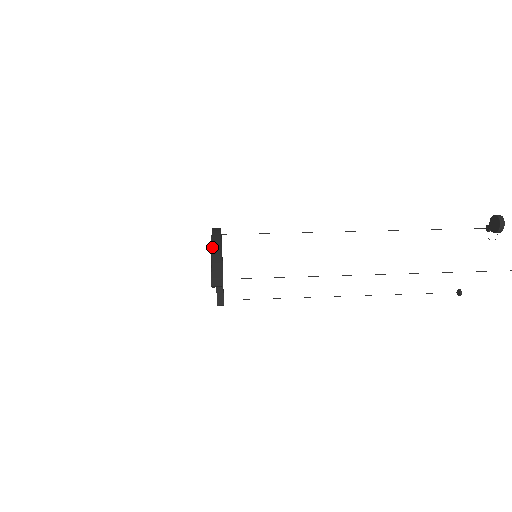
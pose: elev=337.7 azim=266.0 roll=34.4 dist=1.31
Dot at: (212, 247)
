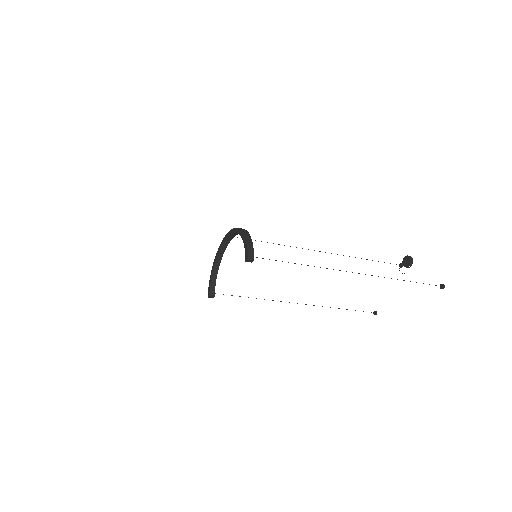
Dot at: (245, 235)
